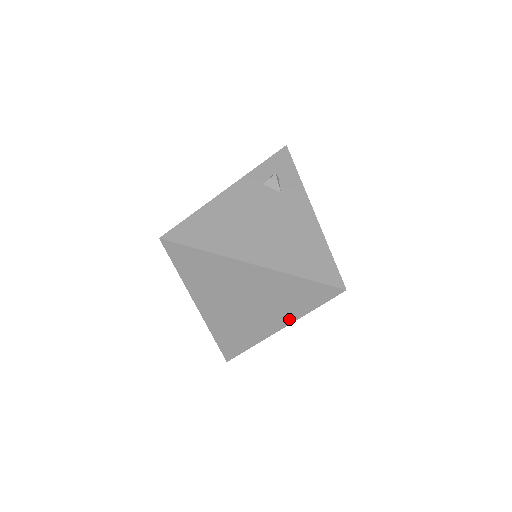
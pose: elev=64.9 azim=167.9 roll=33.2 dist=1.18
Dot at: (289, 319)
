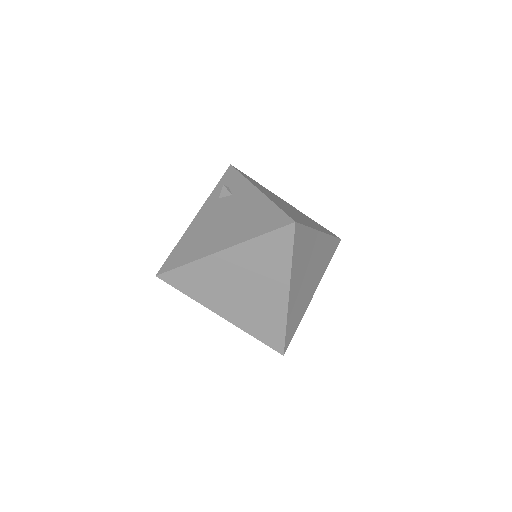
Dot at: (285, 280)
